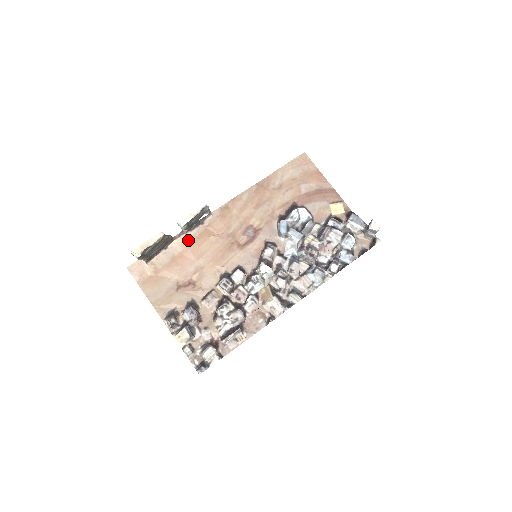
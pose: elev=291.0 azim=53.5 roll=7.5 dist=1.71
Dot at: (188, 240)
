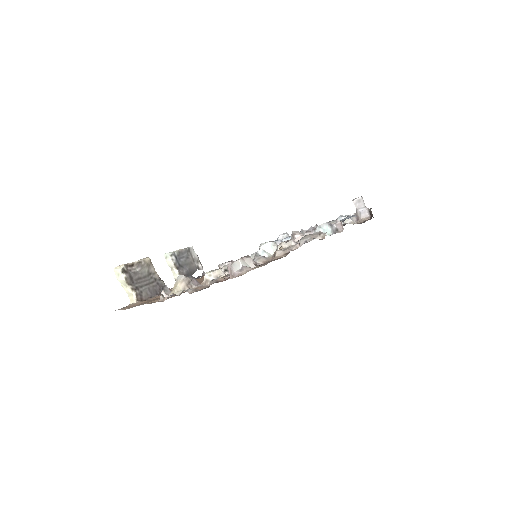
Dot at: occluded
